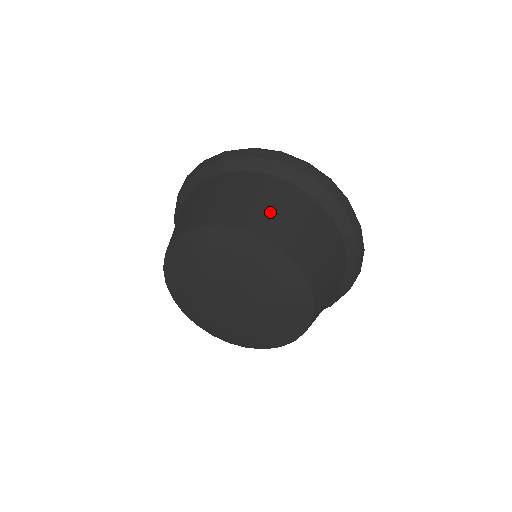
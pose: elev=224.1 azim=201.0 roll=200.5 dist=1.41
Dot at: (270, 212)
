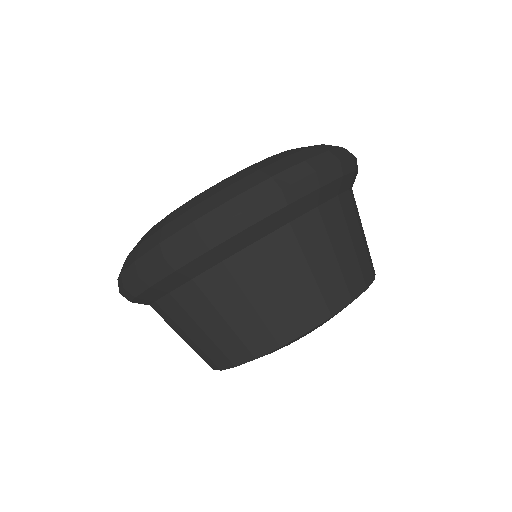
Dot at: (277, 303)
